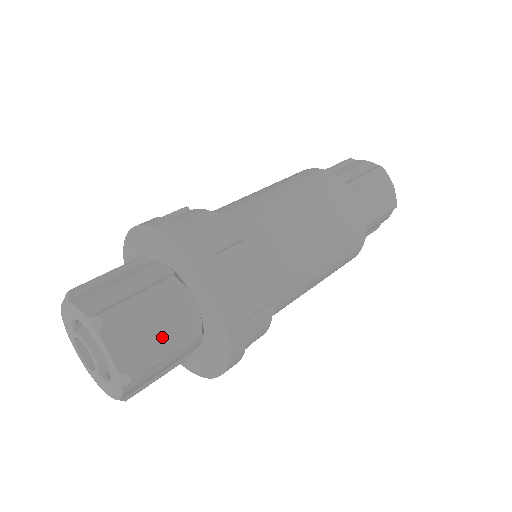
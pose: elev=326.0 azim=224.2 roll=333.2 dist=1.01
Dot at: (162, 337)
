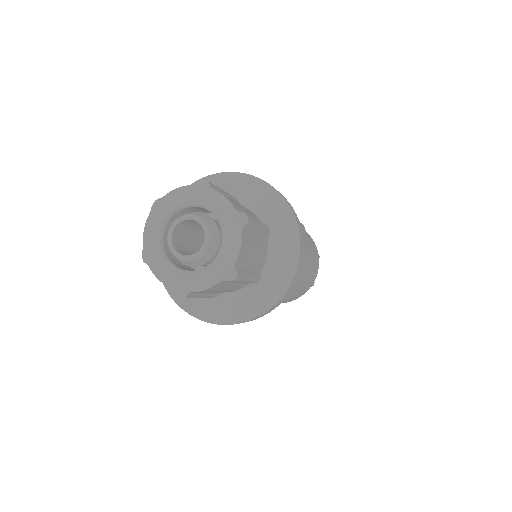
Dot at: (248, 214)
